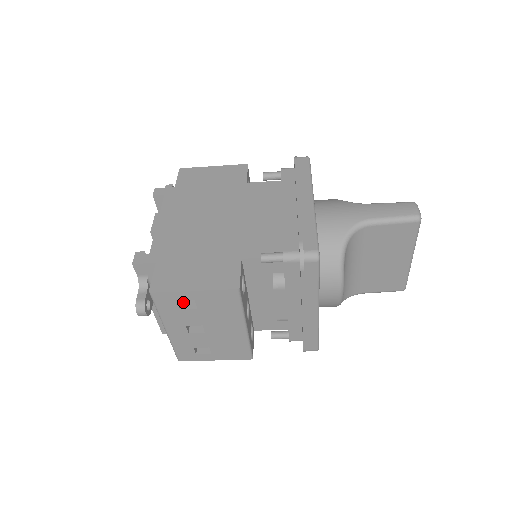
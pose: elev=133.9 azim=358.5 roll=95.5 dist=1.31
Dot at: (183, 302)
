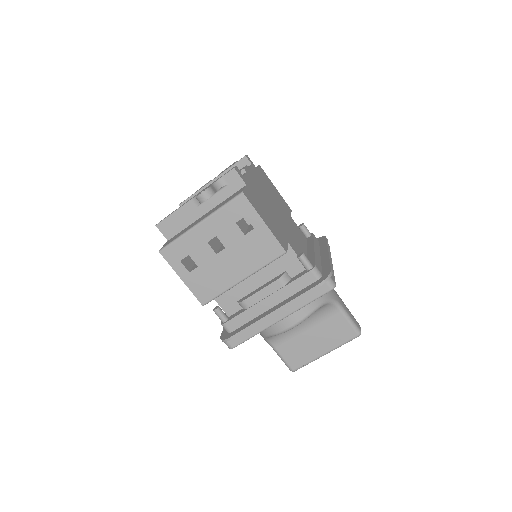
Dot at: (238, 222)
